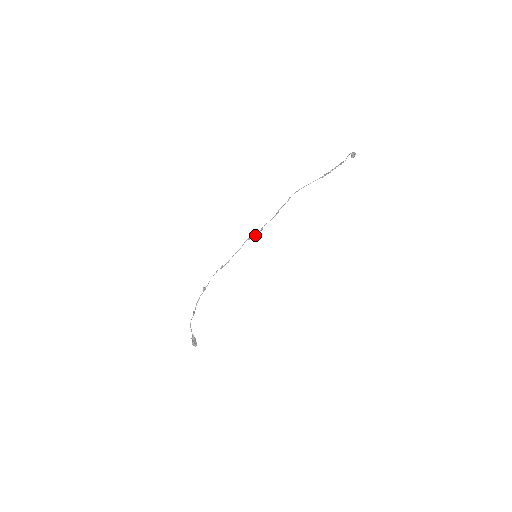
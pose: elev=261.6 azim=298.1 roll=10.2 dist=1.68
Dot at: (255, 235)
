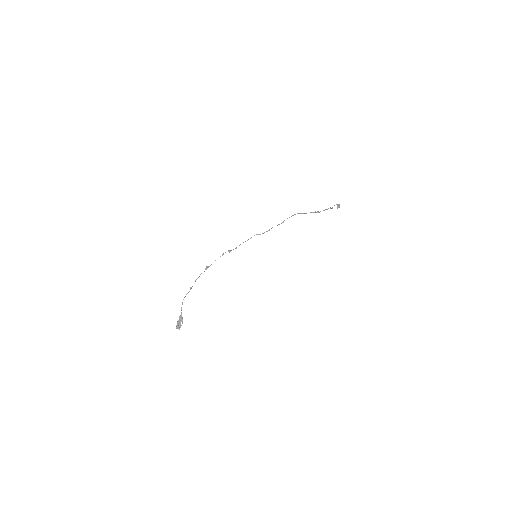
Dot at: (263, 233)
